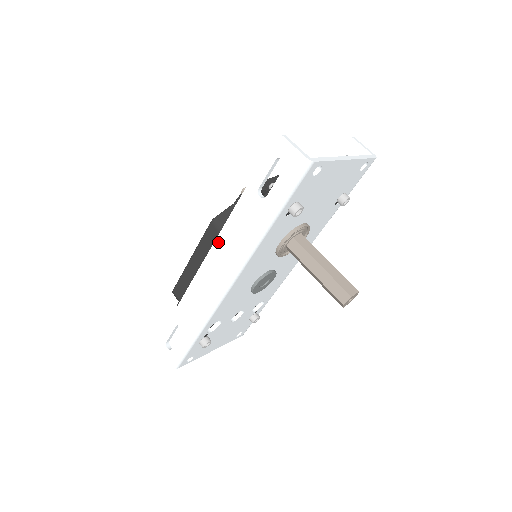
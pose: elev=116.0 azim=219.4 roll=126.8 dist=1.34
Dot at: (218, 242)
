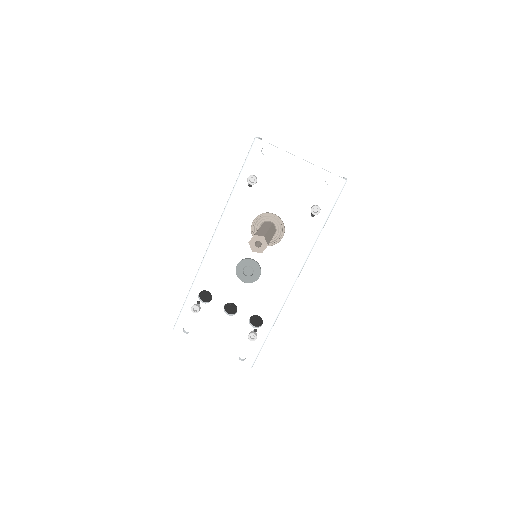
Dot at: occluded
